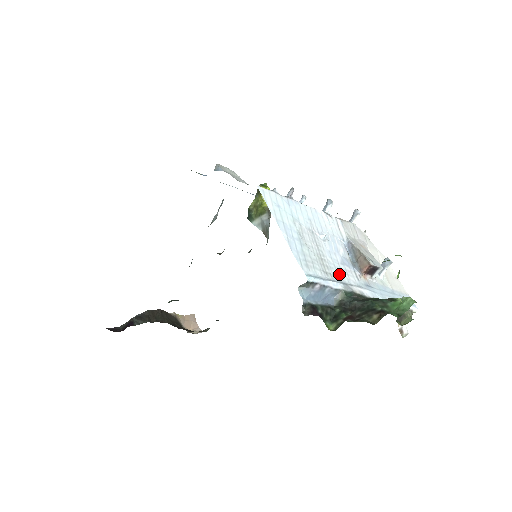
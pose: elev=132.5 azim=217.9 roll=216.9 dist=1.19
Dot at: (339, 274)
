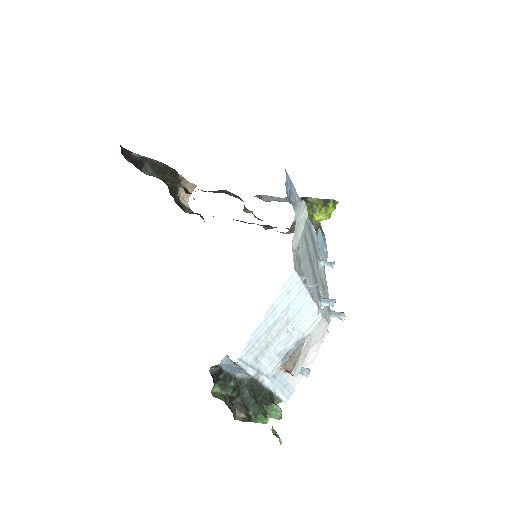
Dot at: (265, 362)
